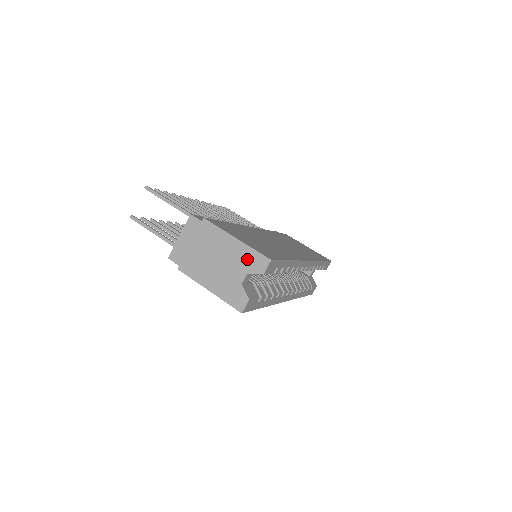
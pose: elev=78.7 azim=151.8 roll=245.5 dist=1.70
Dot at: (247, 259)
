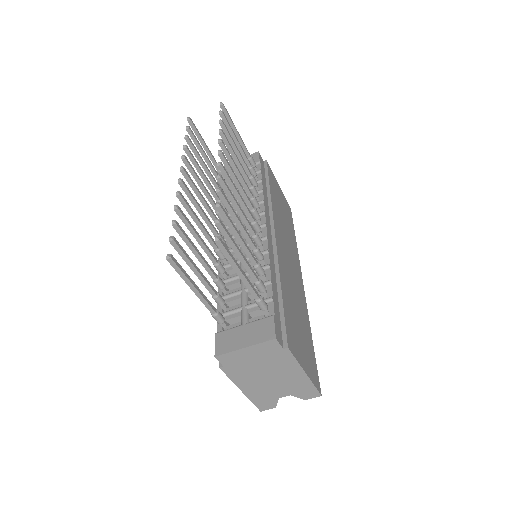
Dot at: (301, 388)
